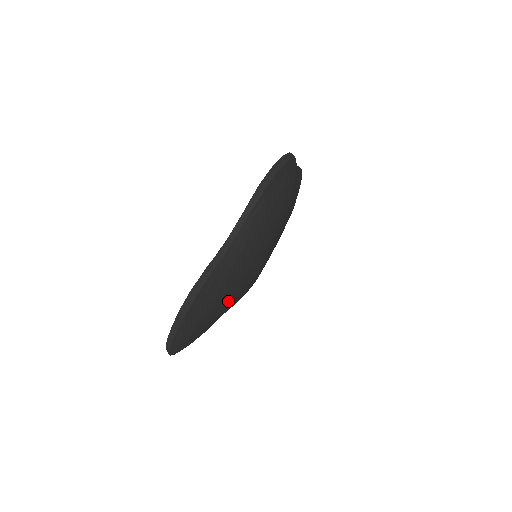
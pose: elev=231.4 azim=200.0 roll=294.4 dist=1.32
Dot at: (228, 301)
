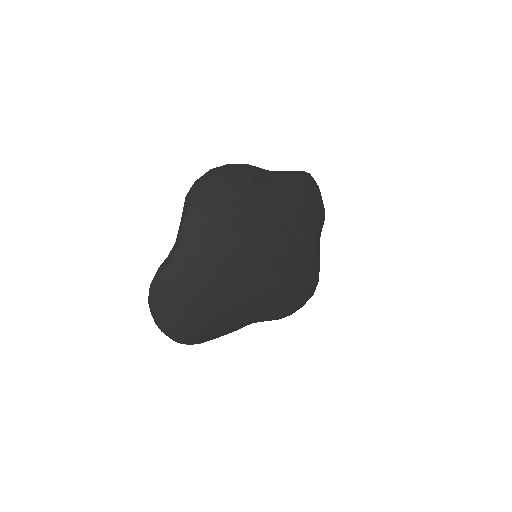
Dot at: (214, 294)
